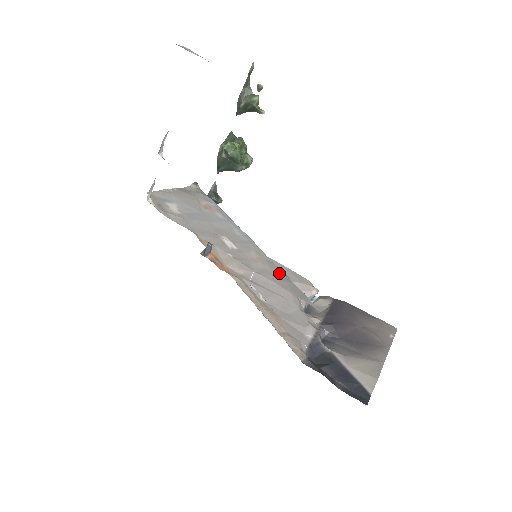
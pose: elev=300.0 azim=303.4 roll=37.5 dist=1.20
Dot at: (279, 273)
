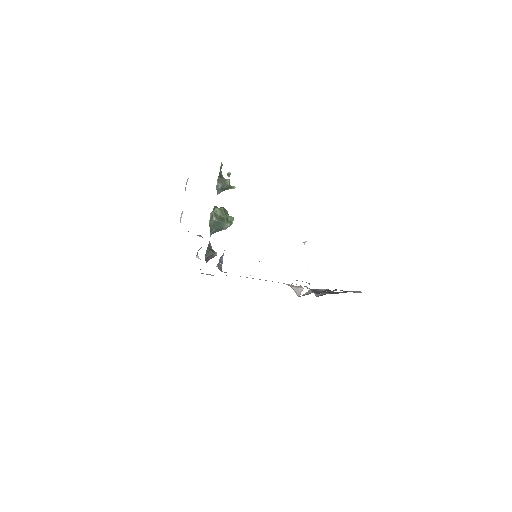
Dot at: occluded
